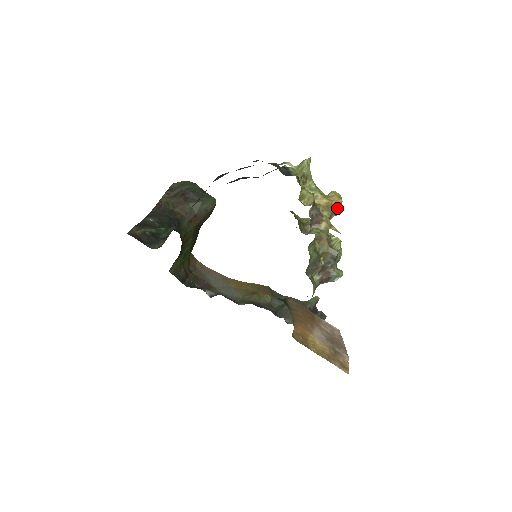
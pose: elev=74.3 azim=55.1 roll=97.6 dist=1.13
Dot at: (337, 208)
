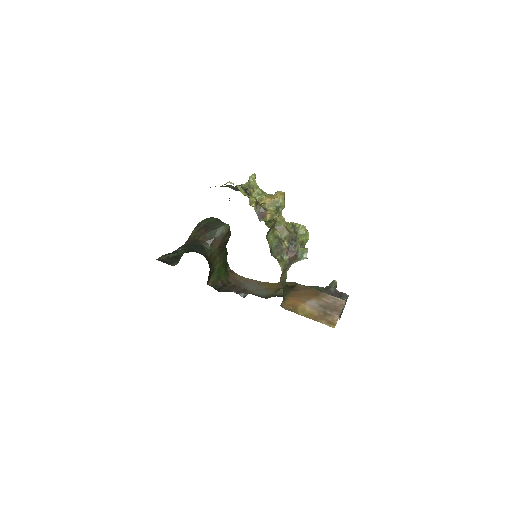
Dot at: (281, 202)
